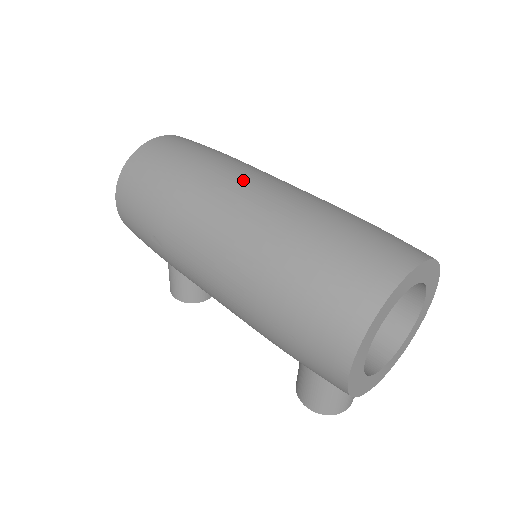
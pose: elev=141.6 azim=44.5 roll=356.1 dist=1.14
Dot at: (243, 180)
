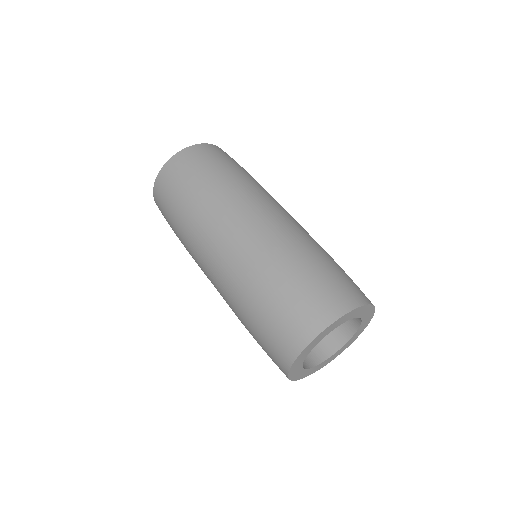
Dot at: (226, 224)
